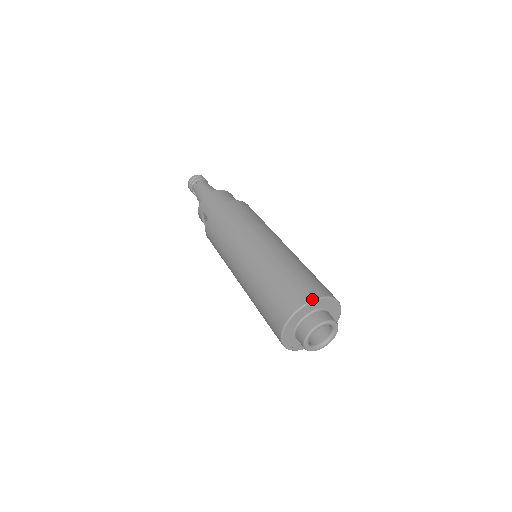
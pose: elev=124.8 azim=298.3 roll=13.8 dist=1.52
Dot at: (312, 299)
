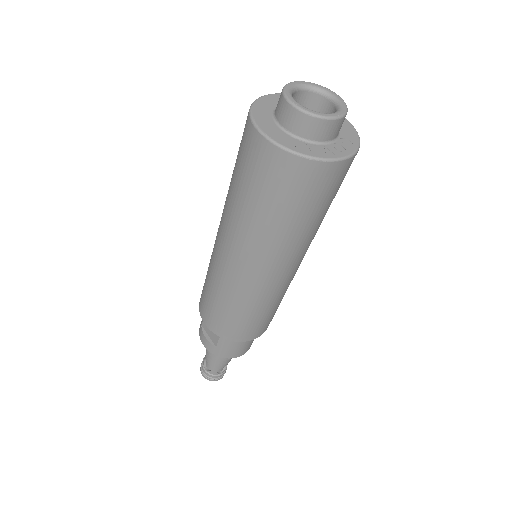
Dot at: (273, 95)
